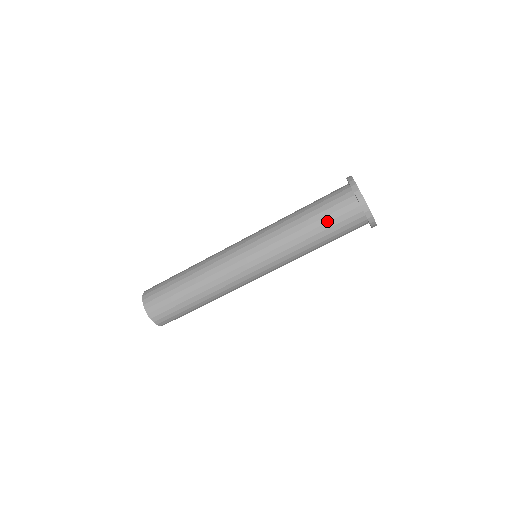
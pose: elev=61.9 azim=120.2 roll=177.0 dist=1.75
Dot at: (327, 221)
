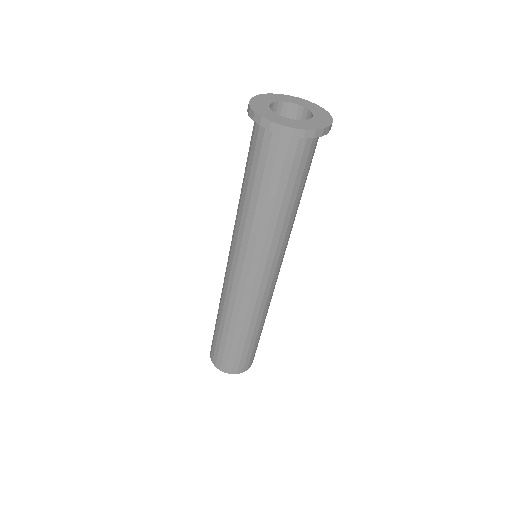
Dot at: (293, 182)
